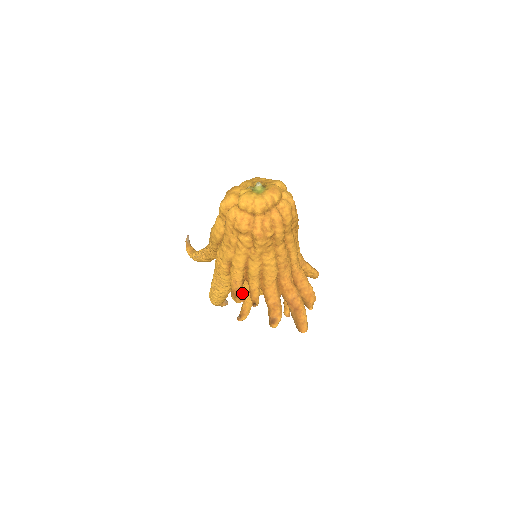
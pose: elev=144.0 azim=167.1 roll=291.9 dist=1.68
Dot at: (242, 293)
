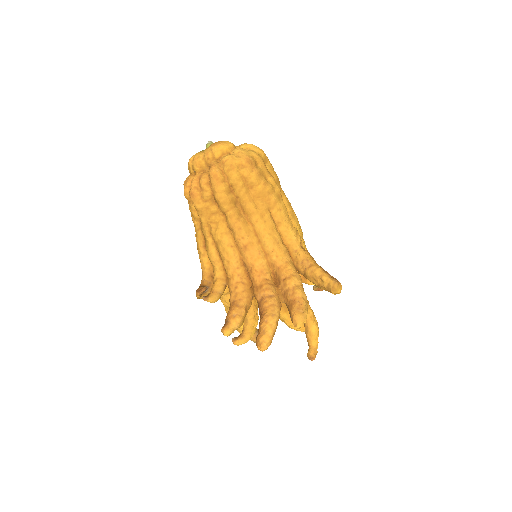
Dot at: occluded
